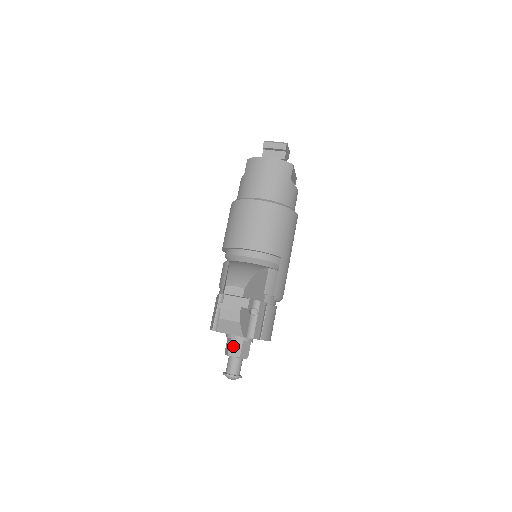
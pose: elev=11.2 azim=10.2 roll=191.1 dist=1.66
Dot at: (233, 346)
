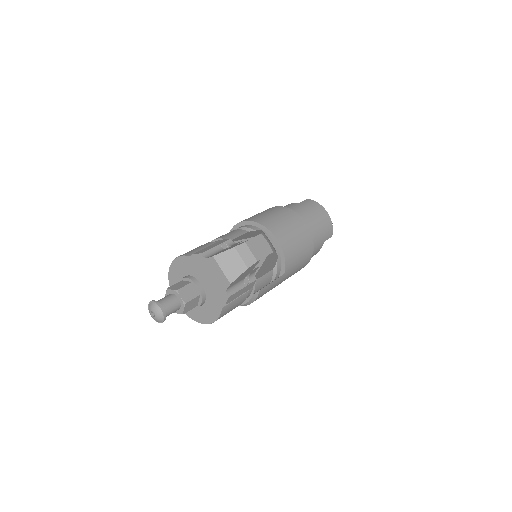
Dot at: (188, 289)
